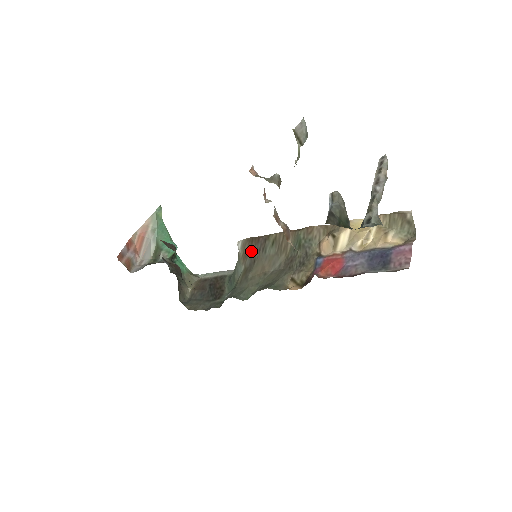
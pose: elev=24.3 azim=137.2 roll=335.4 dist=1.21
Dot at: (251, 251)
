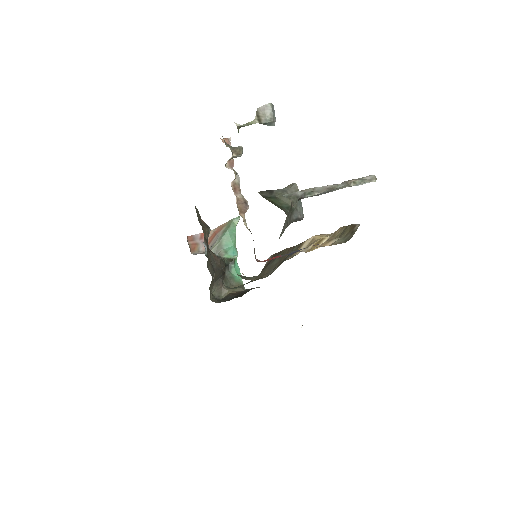
Dot at: (268, 263)
